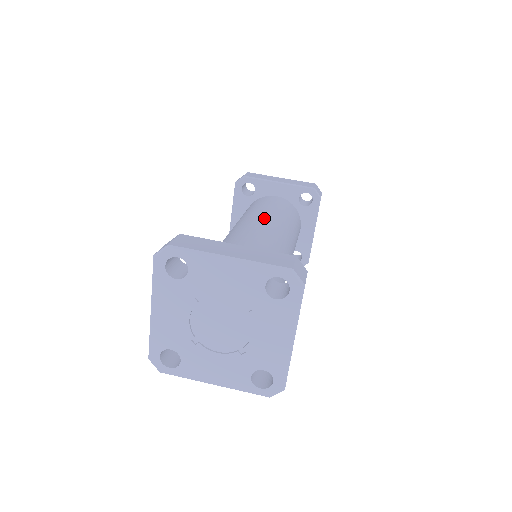
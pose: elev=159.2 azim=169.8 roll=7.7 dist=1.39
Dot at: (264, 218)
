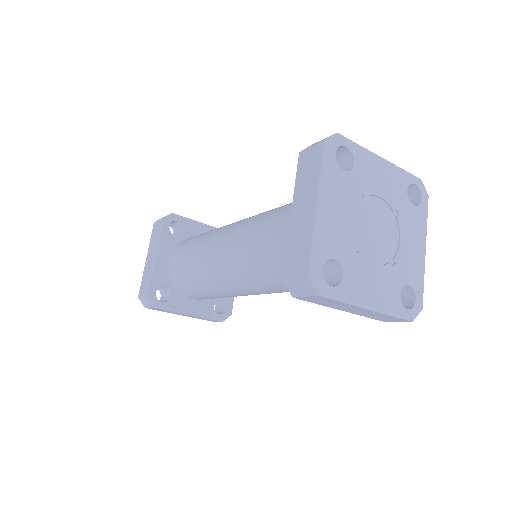
Dot at: occluded
